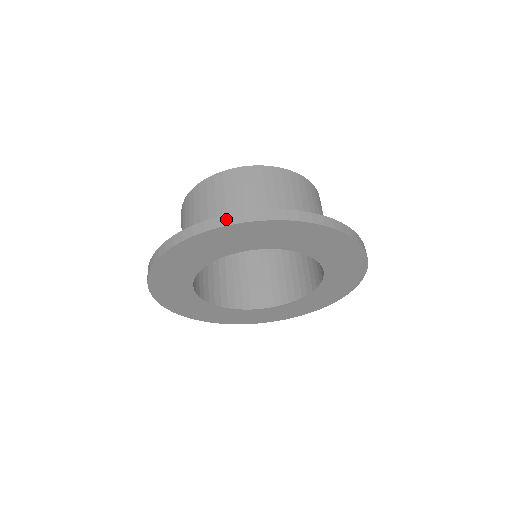
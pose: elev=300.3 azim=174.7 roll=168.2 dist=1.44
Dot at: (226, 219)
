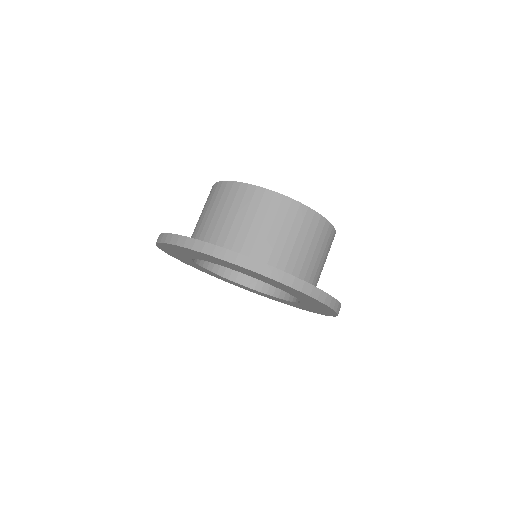
Dot at: (191, 243)
